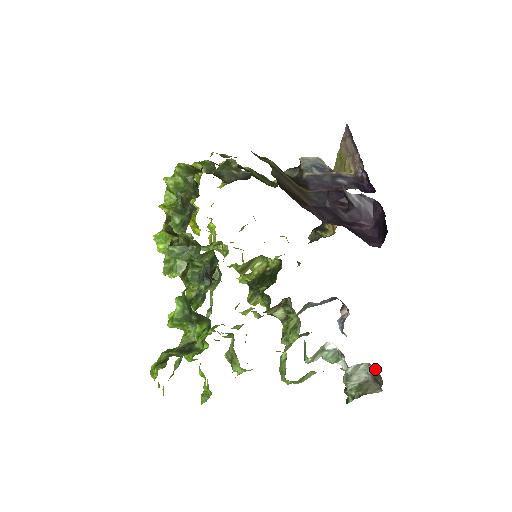
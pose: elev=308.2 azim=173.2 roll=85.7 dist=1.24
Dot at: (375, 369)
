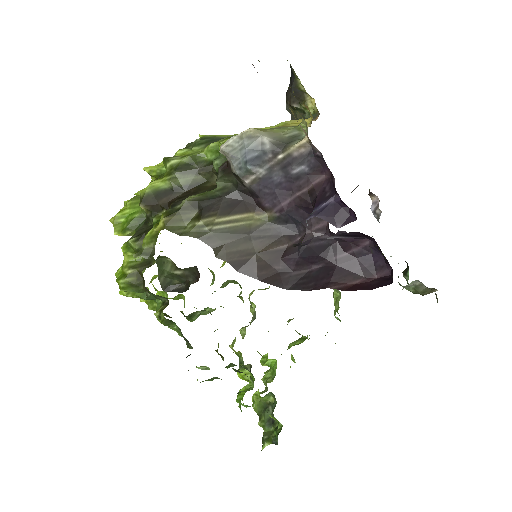
Dot at: occluded
